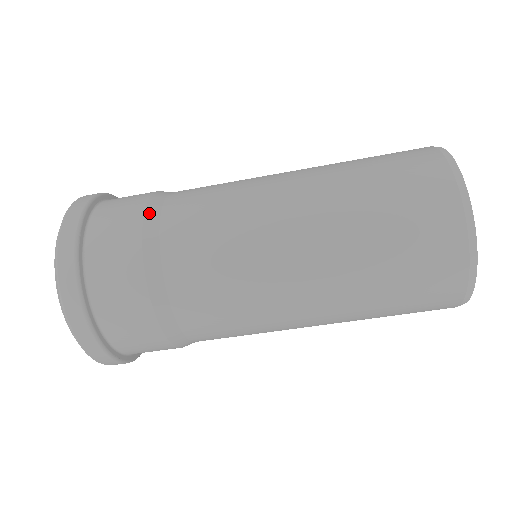
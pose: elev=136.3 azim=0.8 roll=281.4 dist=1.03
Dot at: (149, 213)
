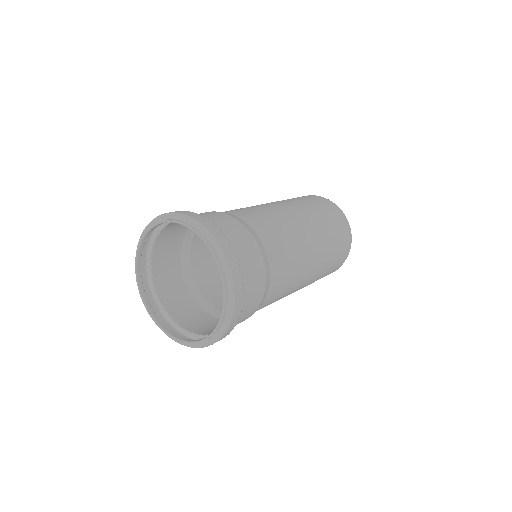
Dot at: (244, 223)
